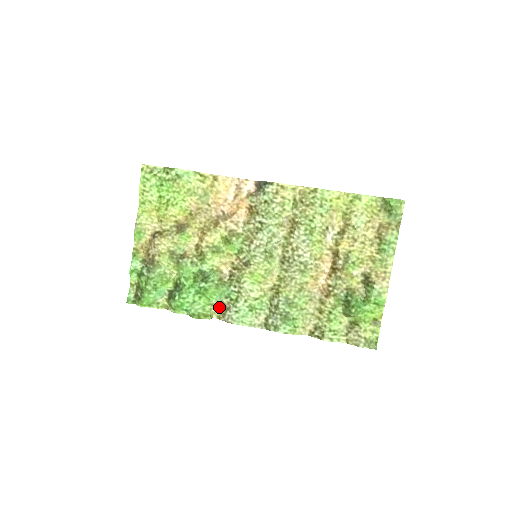
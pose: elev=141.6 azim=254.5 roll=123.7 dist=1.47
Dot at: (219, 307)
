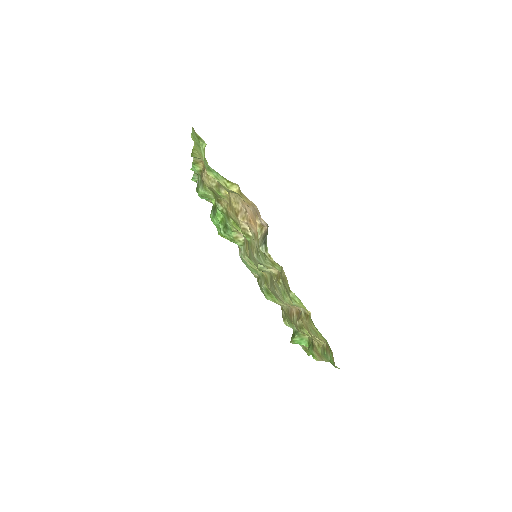
Dot at: occluded
